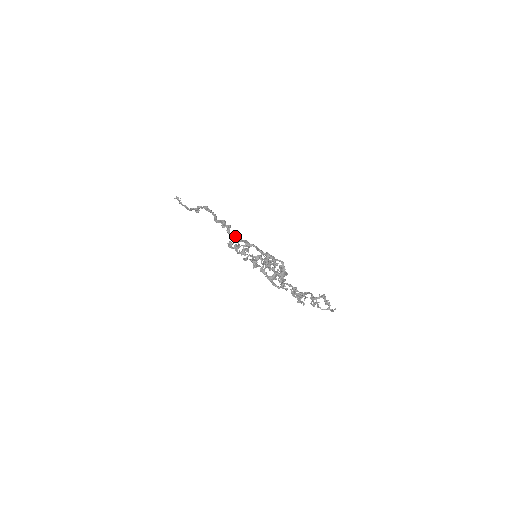
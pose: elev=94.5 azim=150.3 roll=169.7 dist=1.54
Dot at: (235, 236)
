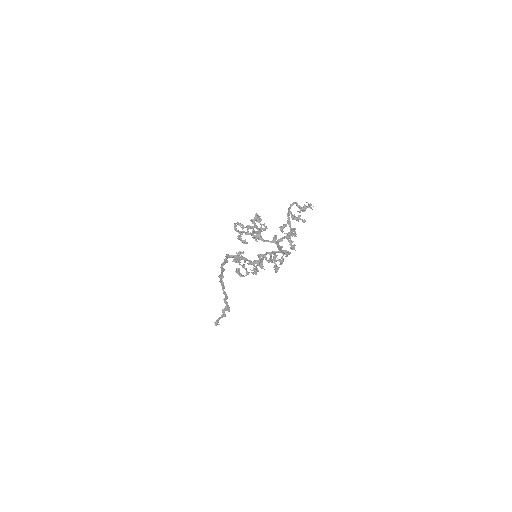
Dot at: (234, 256)
